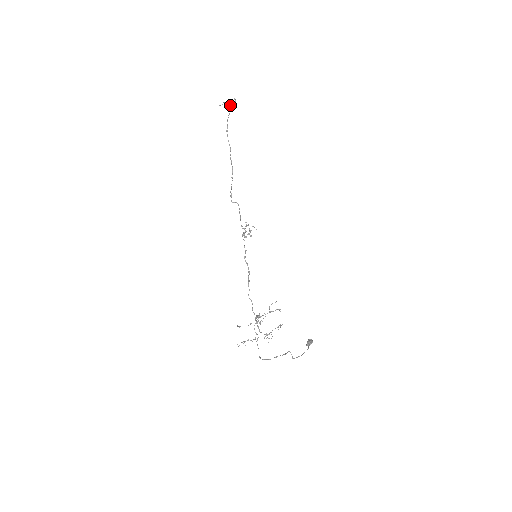
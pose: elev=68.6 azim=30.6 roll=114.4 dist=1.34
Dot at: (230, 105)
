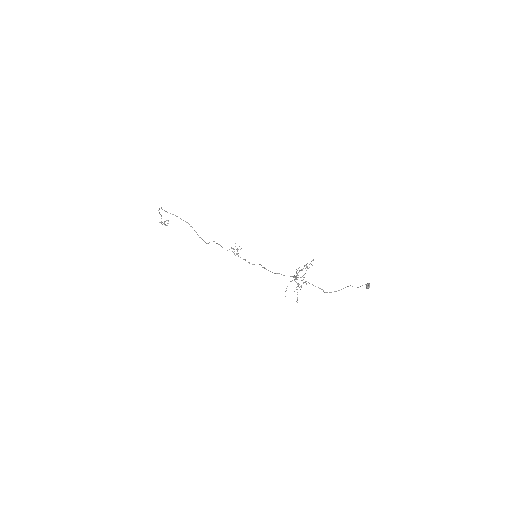
Dot at: (167, 225)
